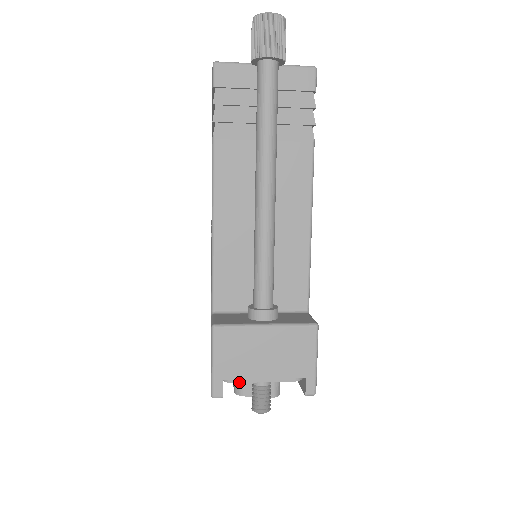
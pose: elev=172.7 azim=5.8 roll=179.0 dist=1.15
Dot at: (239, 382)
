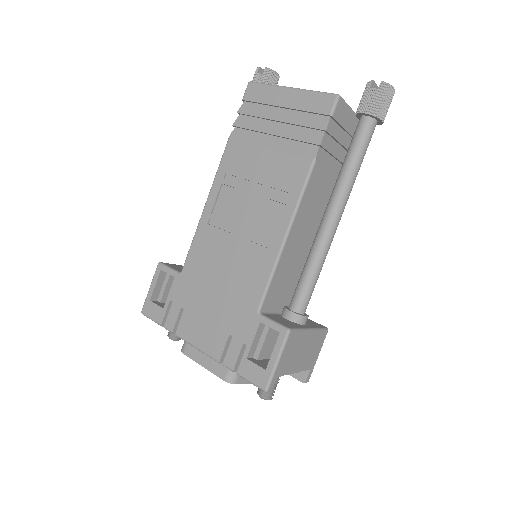
Dot at: (278, 376)
